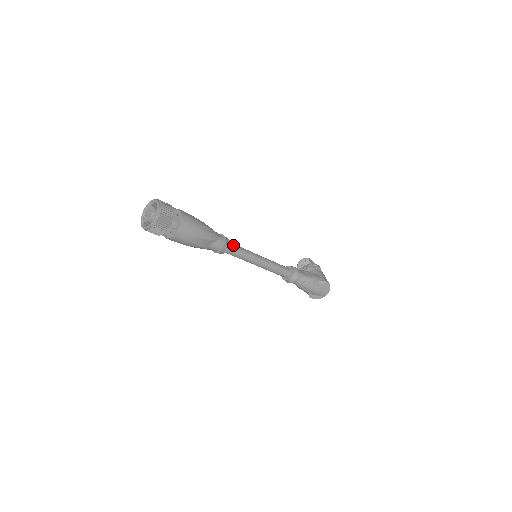
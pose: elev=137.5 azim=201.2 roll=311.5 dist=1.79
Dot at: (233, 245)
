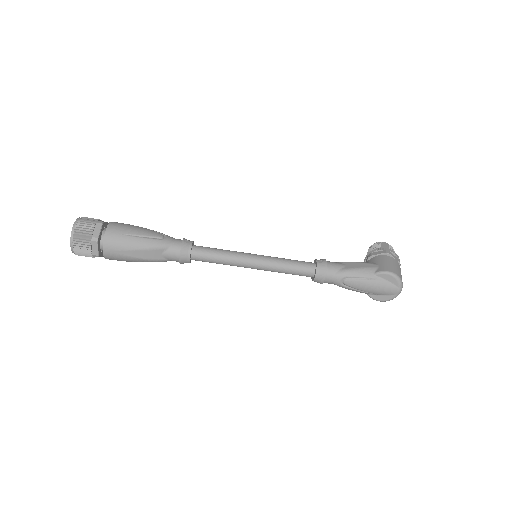
Dot at: (201, 249)
